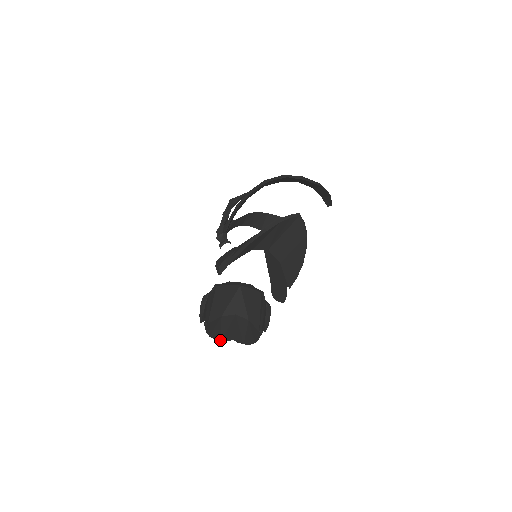
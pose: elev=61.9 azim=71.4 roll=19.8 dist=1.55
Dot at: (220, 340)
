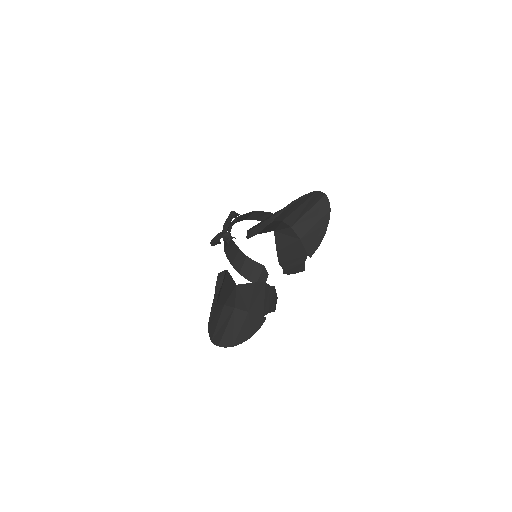
Dot at: (211, 340)
